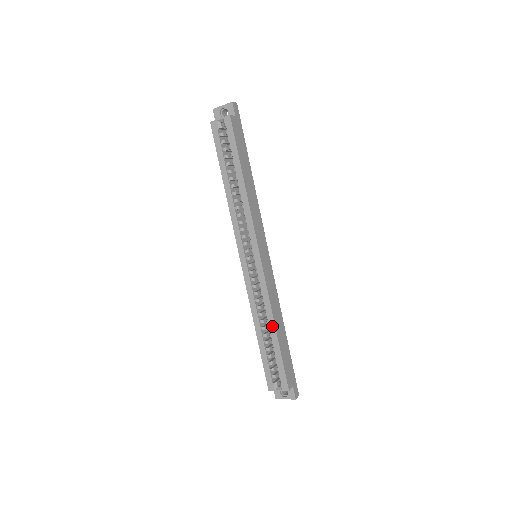
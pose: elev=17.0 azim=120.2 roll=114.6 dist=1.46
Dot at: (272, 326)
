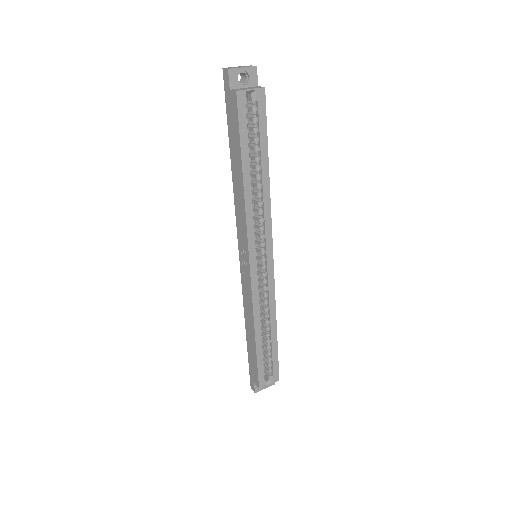
Dot at: (274, 326)
